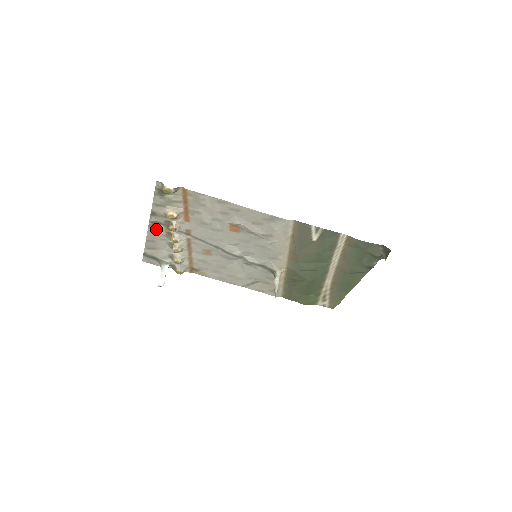
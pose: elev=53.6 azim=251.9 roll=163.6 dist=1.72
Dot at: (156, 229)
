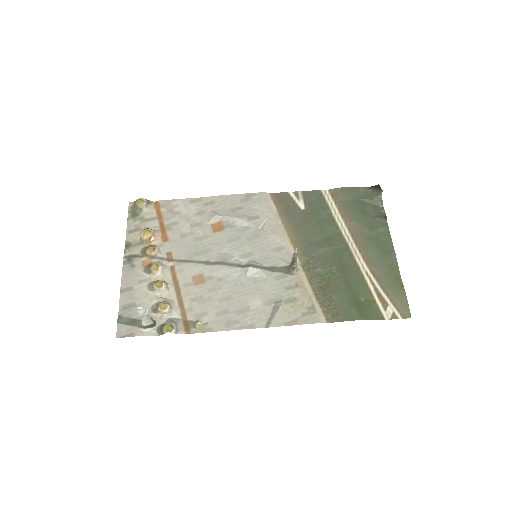
Dot at: (132, 266)
